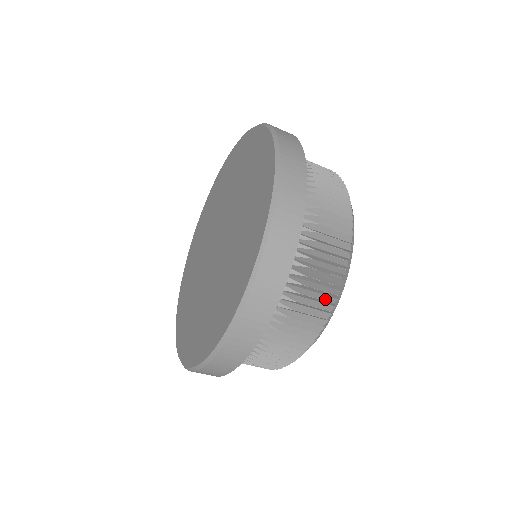
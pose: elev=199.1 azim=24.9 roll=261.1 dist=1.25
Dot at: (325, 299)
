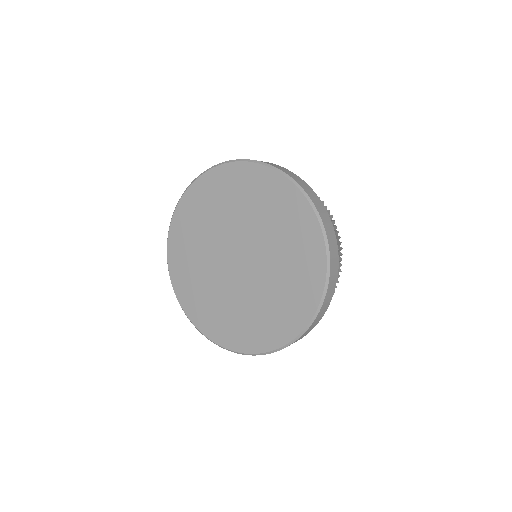
Dot at: occluded
